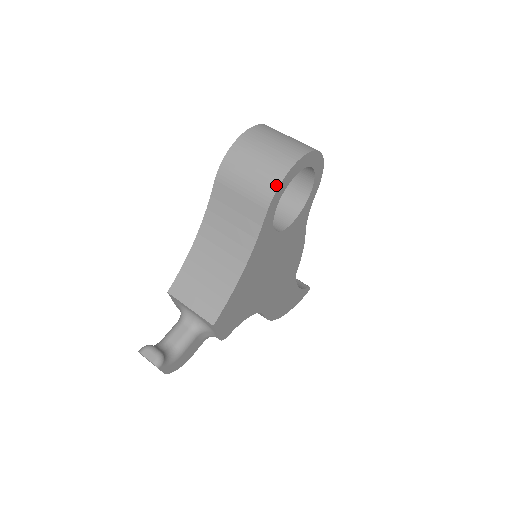
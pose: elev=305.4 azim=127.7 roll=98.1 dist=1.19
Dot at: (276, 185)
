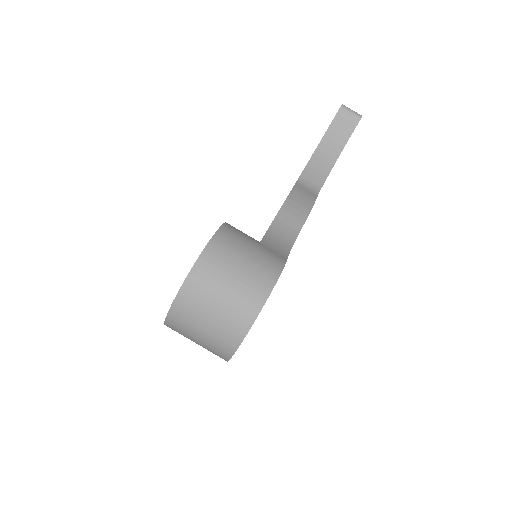
Dot at: occluded
